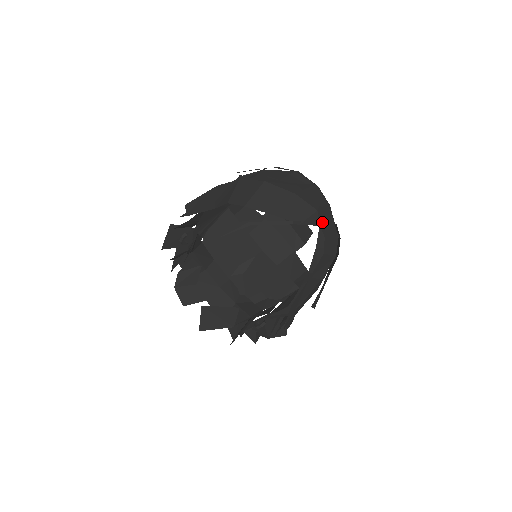
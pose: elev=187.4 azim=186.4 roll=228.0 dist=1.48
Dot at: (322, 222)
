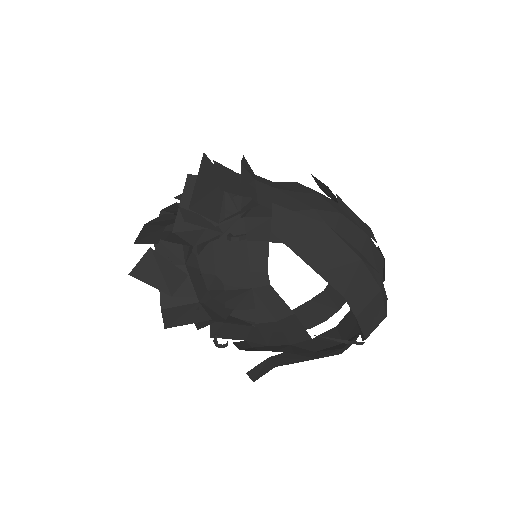
Dot at: occluded
